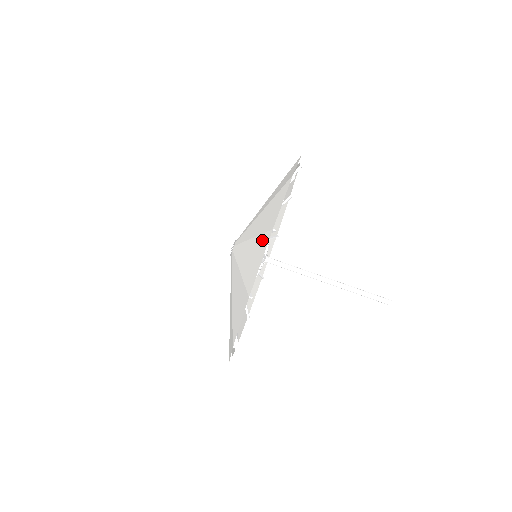
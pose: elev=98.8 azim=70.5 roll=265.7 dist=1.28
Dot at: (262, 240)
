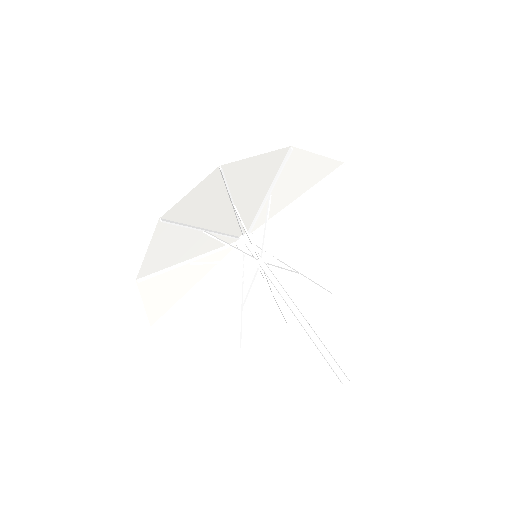
Dot at: (322, 173)
